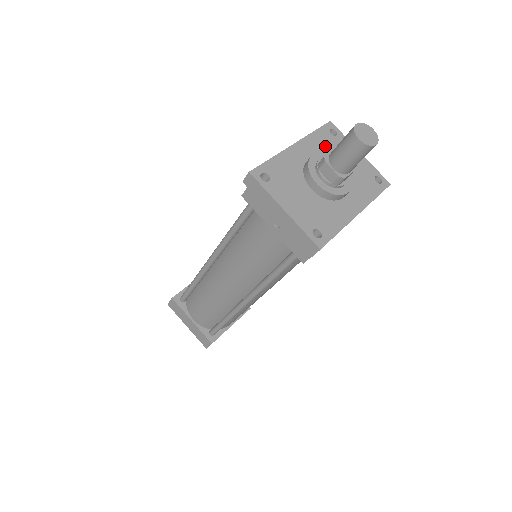
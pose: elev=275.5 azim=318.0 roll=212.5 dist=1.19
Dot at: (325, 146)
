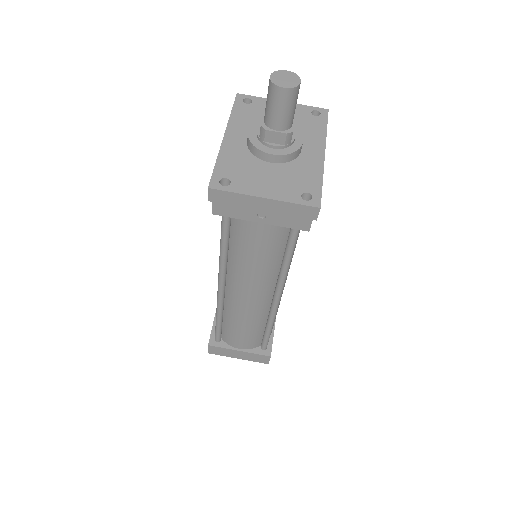
Dot at: (250, 118)
